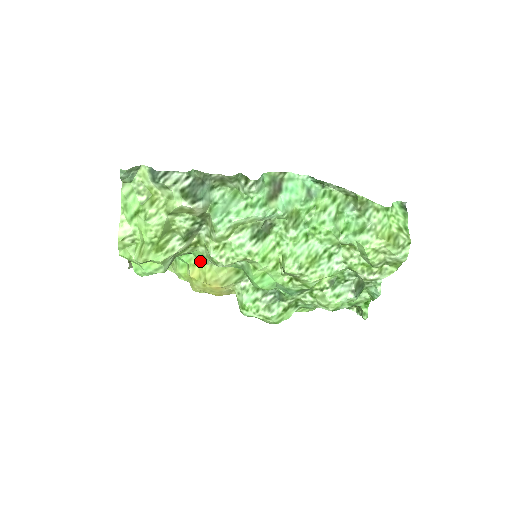
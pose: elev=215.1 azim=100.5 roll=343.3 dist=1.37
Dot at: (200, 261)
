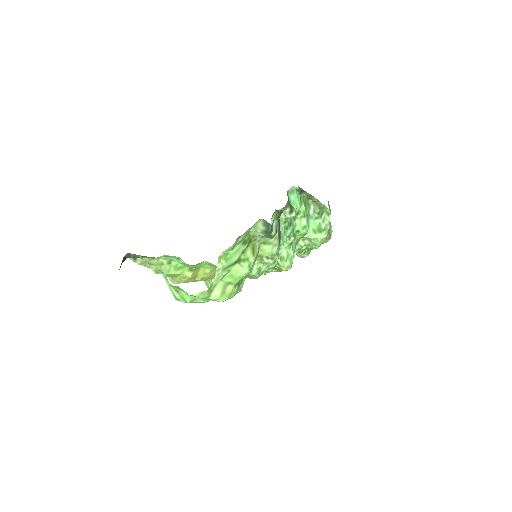
Dot at: (209, 265)
